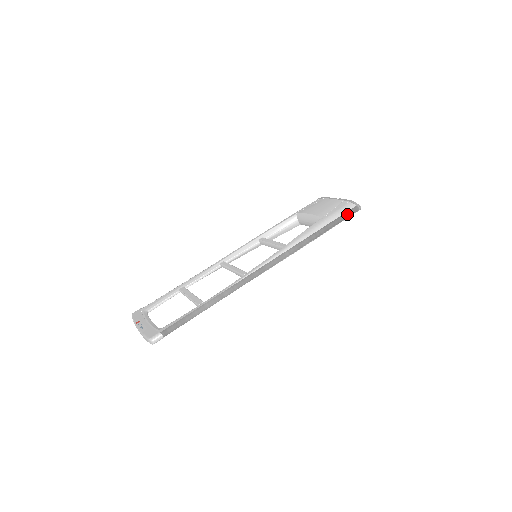
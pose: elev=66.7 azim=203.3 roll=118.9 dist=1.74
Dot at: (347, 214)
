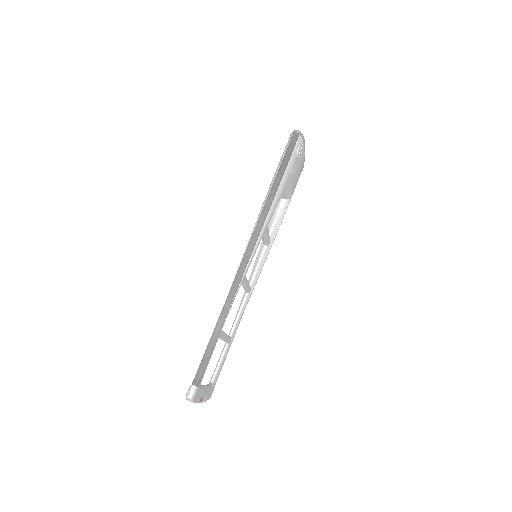
Dot at: (289, 147)
